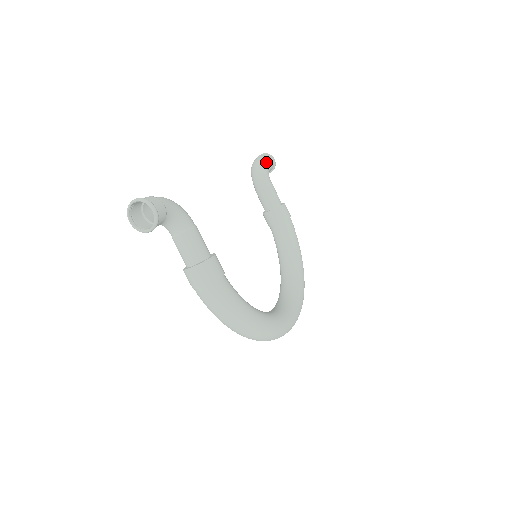
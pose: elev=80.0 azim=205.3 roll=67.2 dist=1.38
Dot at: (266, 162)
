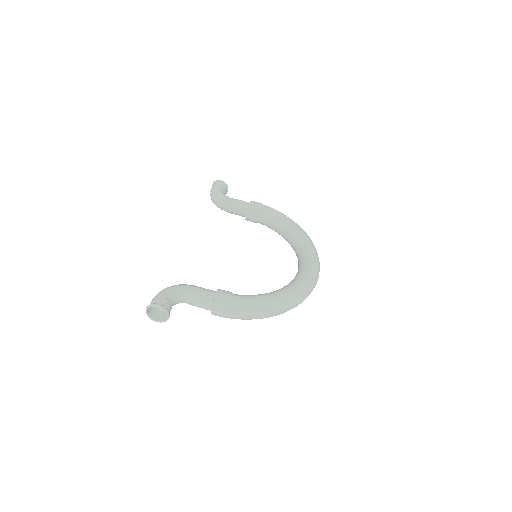
Dot at: (217, 190)
